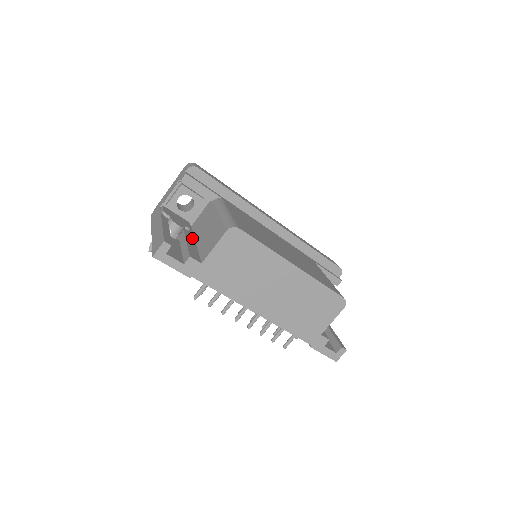
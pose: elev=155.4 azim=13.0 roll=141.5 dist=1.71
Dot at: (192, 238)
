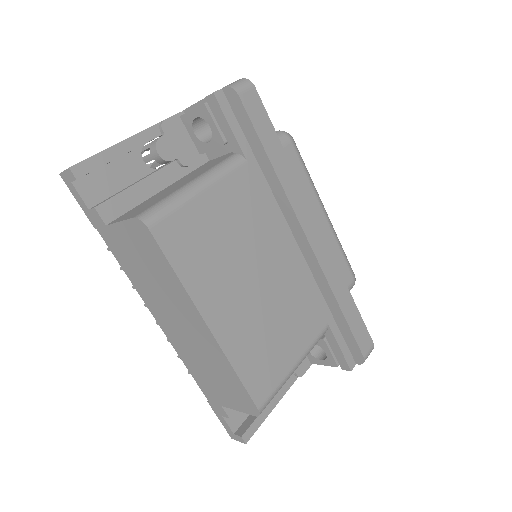
Dot at: (168, 180)
